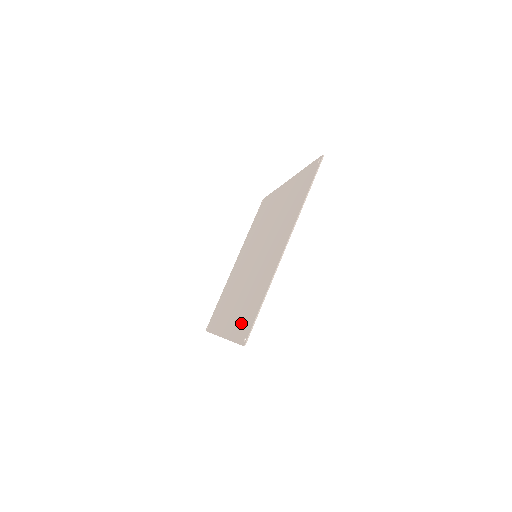
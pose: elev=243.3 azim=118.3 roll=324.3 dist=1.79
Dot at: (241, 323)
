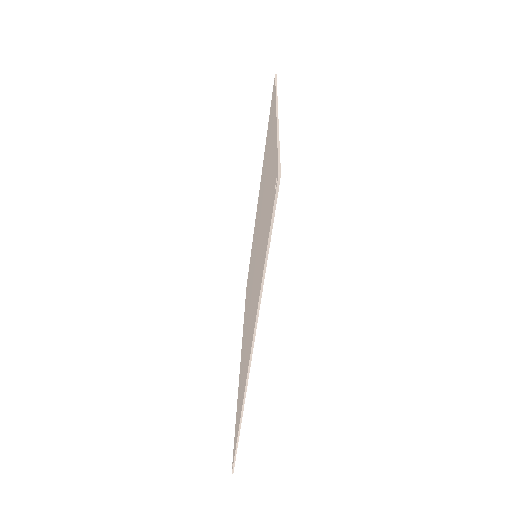
Dot at: occluded
